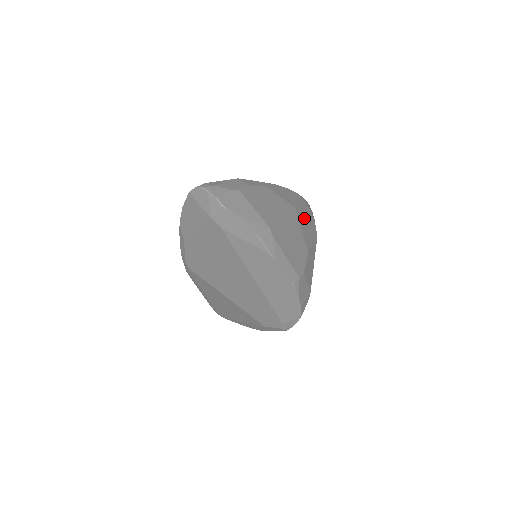
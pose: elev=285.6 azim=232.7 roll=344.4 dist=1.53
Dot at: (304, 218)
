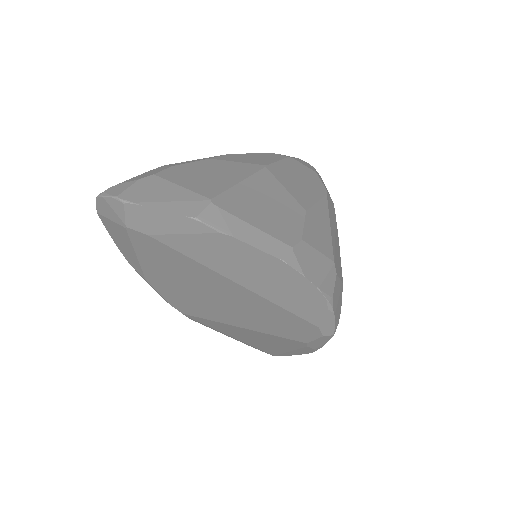
Dot at: (290, 174)
